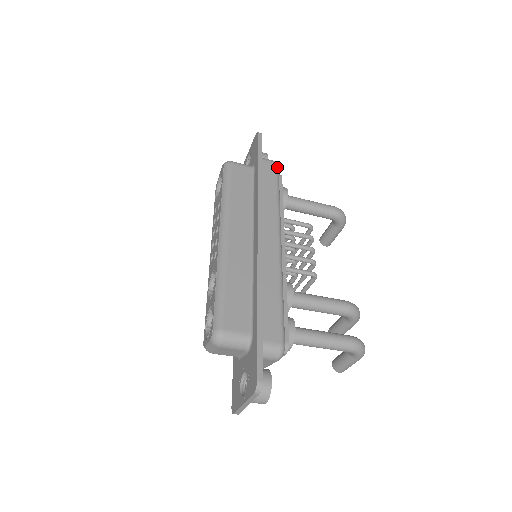
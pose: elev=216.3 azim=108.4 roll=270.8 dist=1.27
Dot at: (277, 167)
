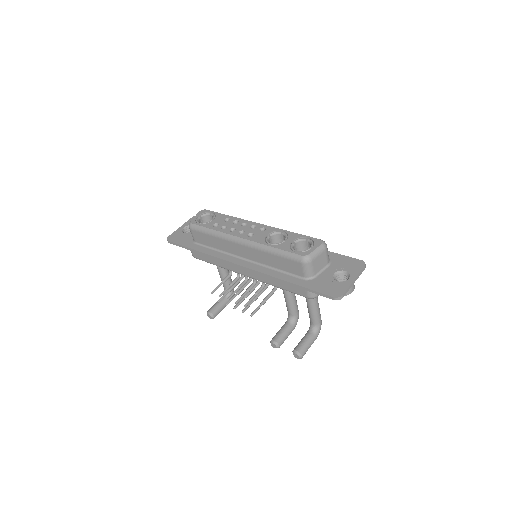
Dot at: occluded
